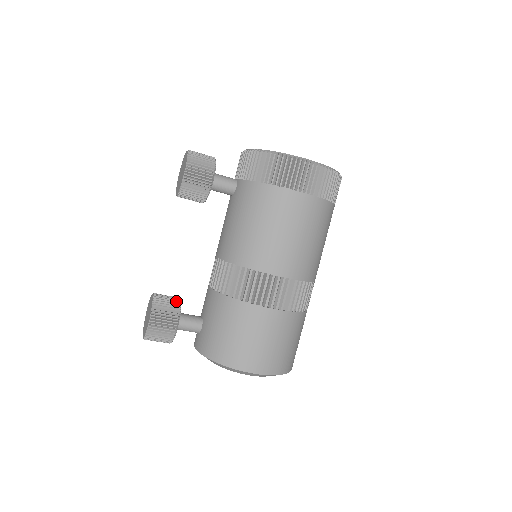
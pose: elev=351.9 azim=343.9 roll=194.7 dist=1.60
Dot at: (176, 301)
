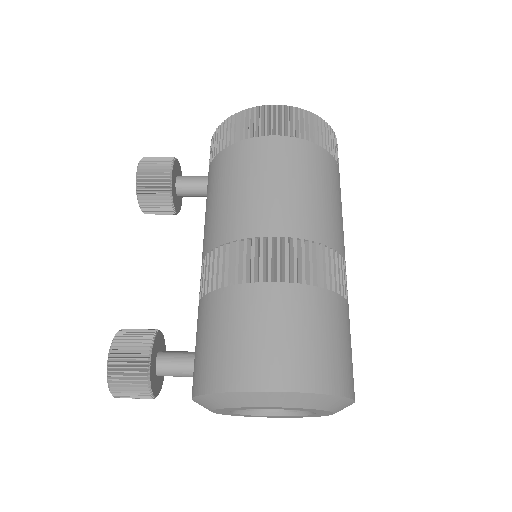
Dot at: (152, 330)
